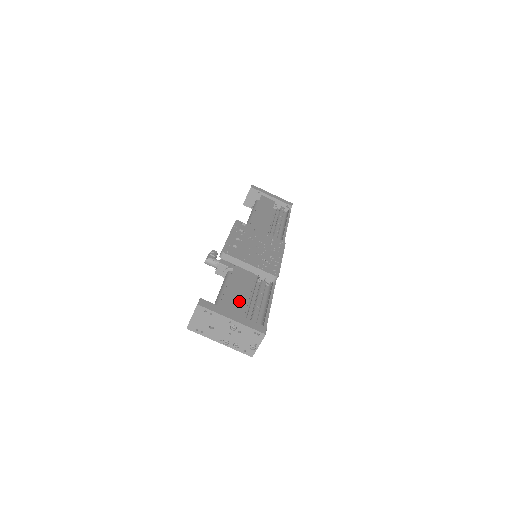
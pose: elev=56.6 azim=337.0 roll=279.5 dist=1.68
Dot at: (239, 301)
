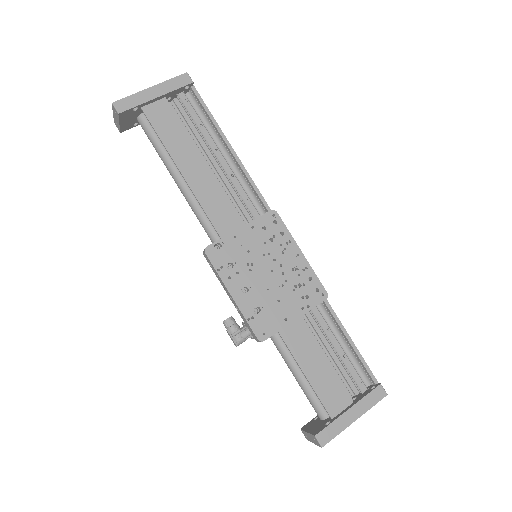
Dot at: (331, 379)
